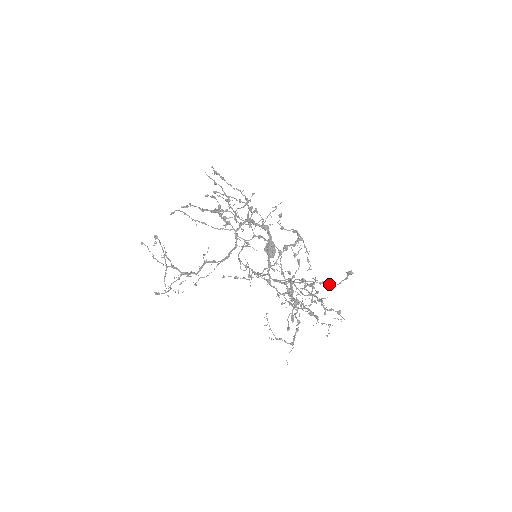
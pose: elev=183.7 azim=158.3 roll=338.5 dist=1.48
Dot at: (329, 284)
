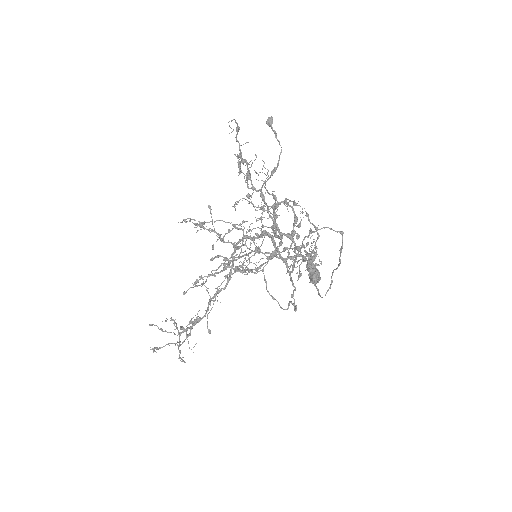
Dot at: (277, 165)
